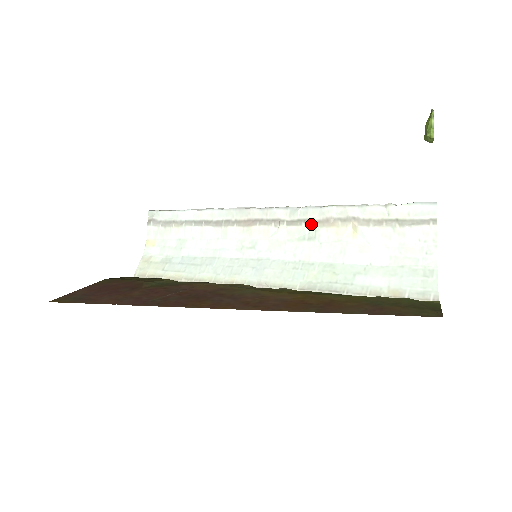
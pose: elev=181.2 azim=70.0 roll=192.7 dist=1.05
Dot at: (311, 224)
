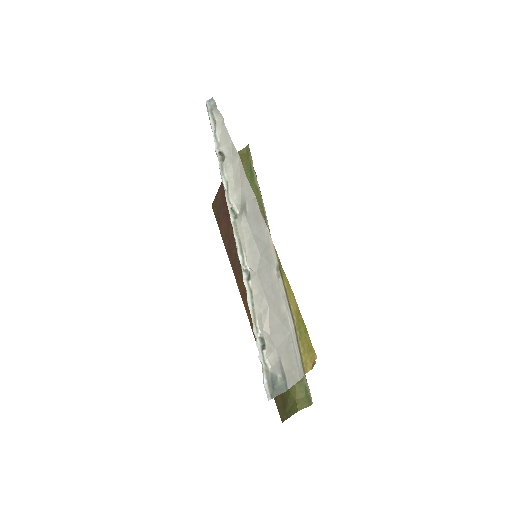
Dot at: occluded
